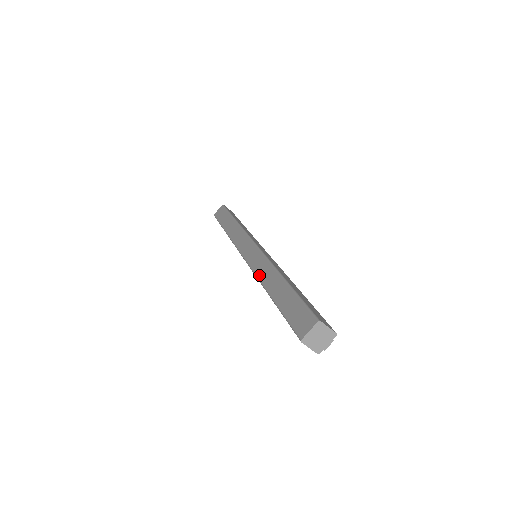
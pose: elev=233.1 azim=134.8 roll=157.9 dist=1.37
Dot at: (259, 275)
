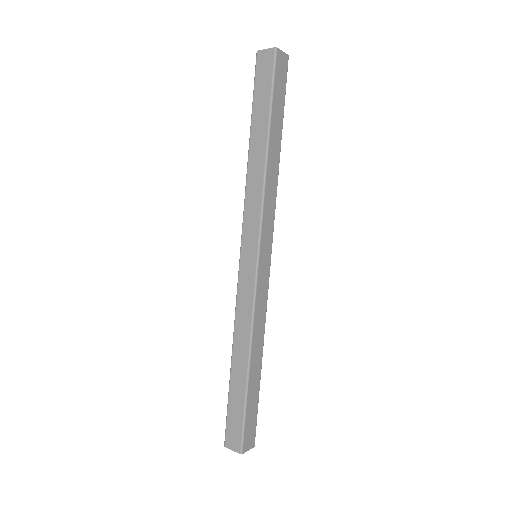
Dot at: (237, 321)
